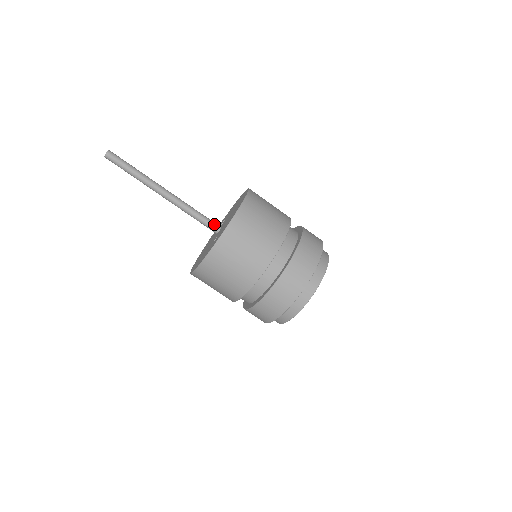
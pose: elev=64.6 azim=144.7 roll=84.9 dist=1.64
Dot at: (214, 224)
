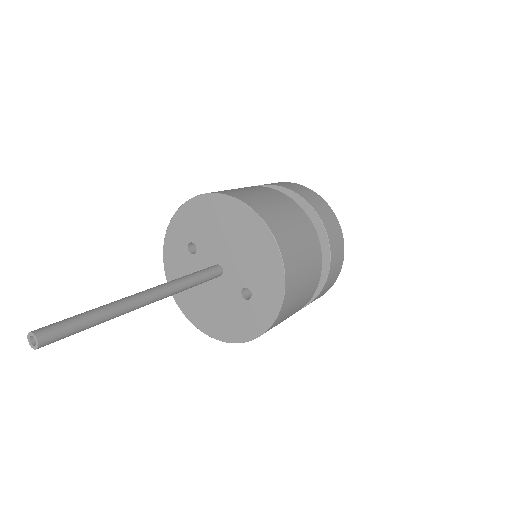
Dot at: (215, 271)
